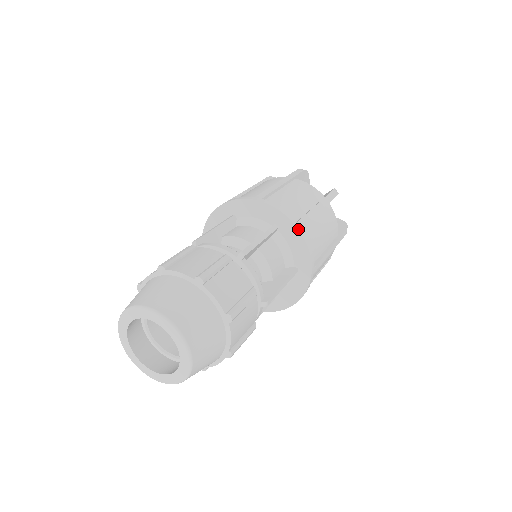
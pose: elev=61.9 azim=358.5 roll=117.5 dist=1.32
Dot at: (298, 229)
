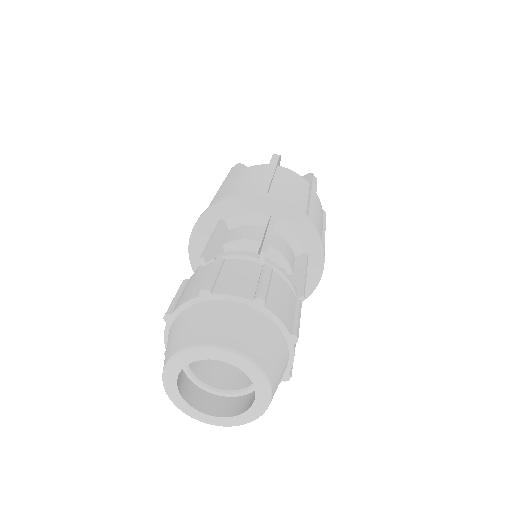
Dot at: occluded
